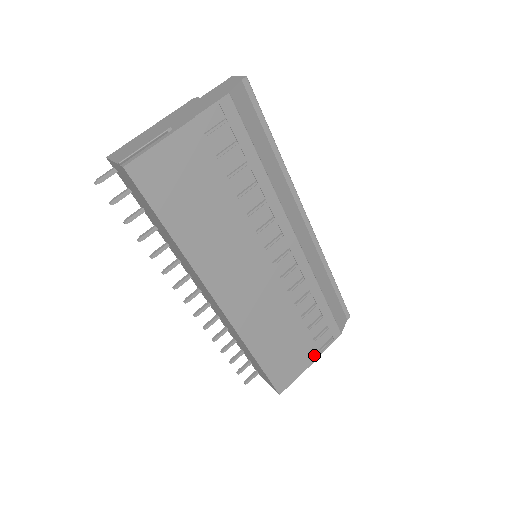
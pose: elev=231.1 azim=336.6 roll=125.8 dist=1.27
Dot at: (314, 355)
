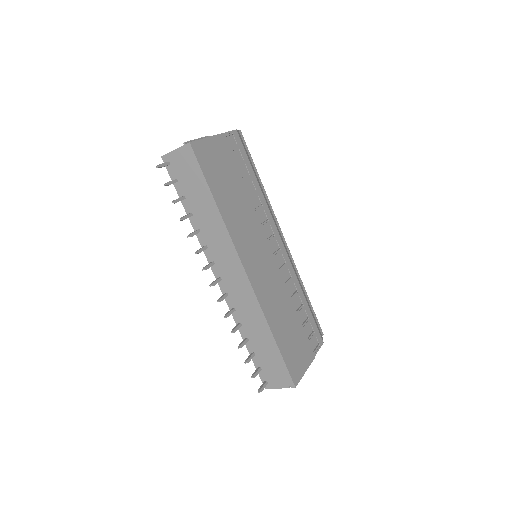
Dot at: (311, 355)
